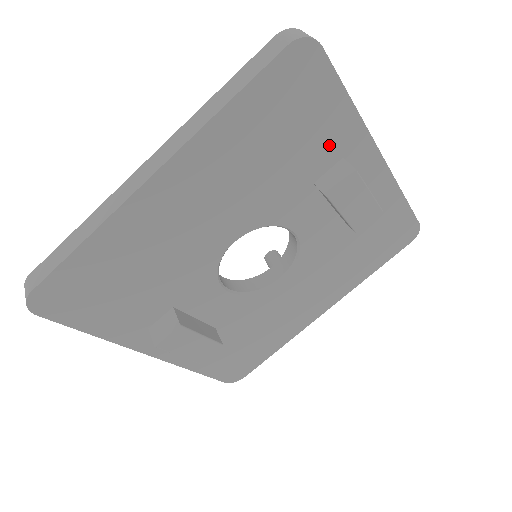
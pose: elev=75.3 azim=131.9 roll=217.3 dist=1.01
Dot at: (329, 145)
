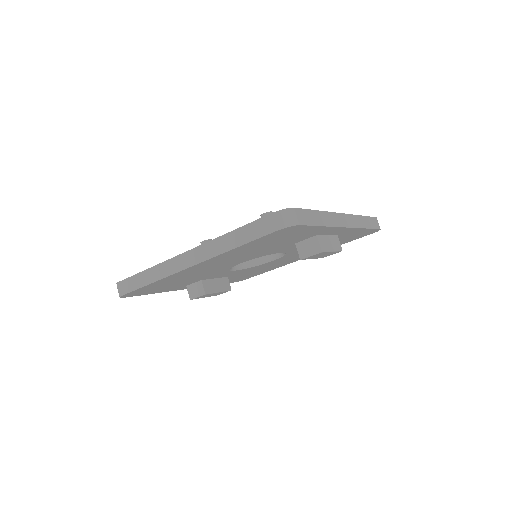
Dot at: (306, 236)
